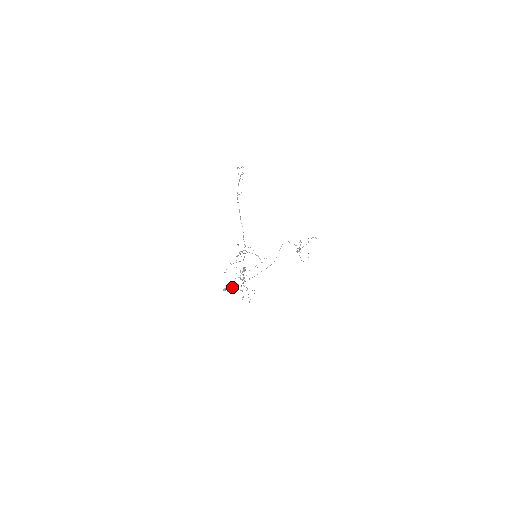
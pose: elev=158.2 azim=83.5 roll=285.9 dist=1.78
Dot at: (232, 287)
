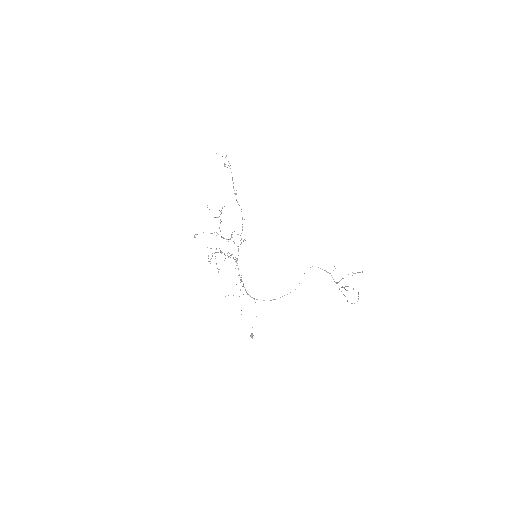
Dot at: occluded
